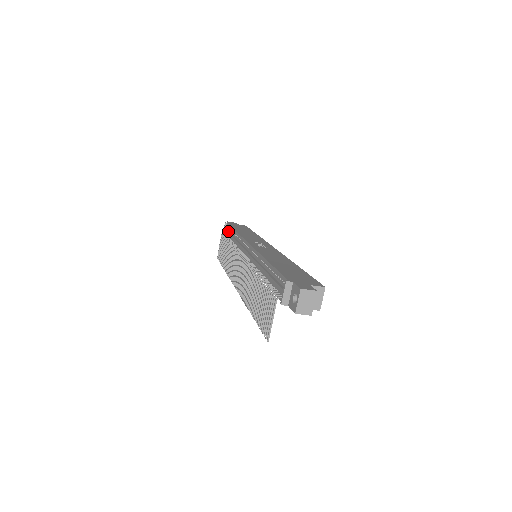
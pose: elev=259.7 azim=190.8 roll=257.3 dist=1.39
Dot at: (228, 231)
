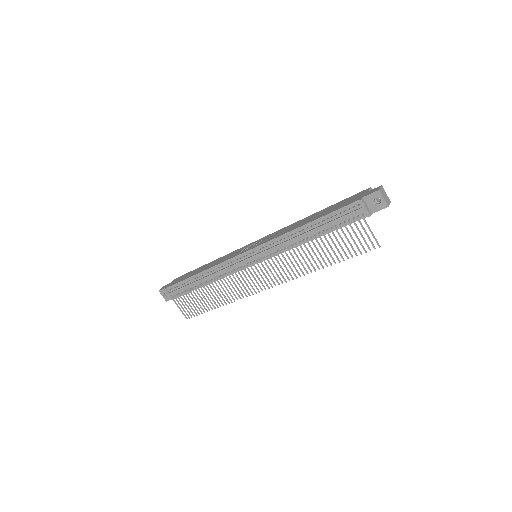
Dot at: (182, 287)
